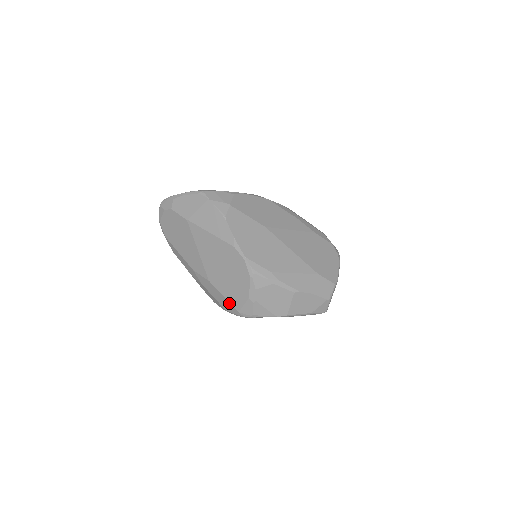
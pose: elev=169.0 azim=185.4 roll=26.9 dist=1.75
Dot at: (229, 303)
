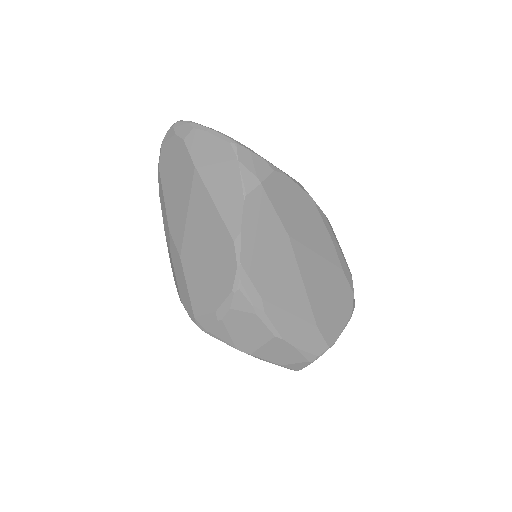
Dot at: (189, 299)
